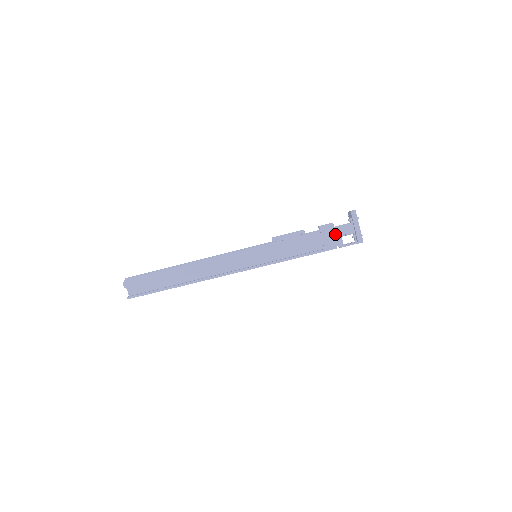
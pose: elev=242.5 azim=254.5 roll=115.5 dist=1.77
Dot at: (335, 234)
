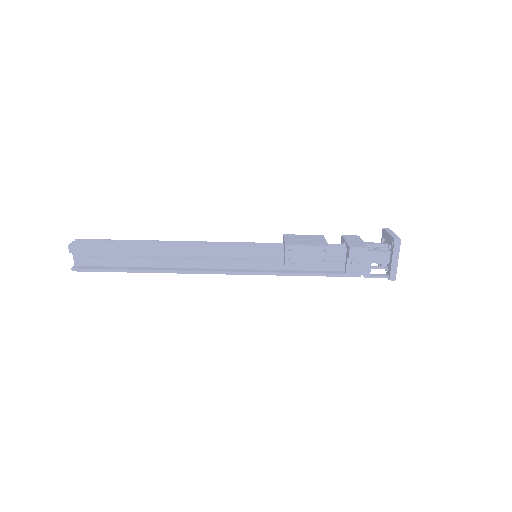
Dot at: (365, 260)
